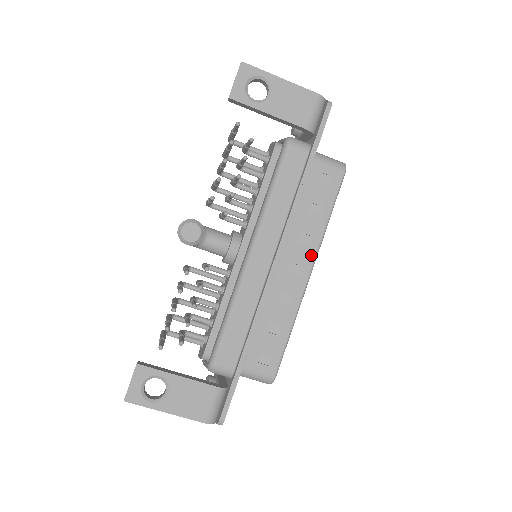
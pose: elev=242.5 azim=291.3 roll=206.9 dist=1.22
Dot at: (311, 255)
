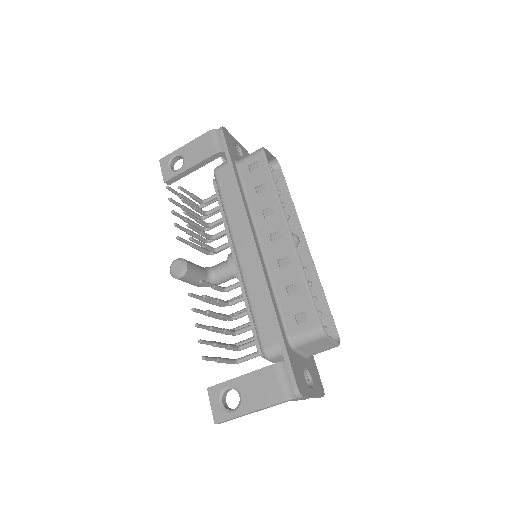
Dot at: (280, 218)
